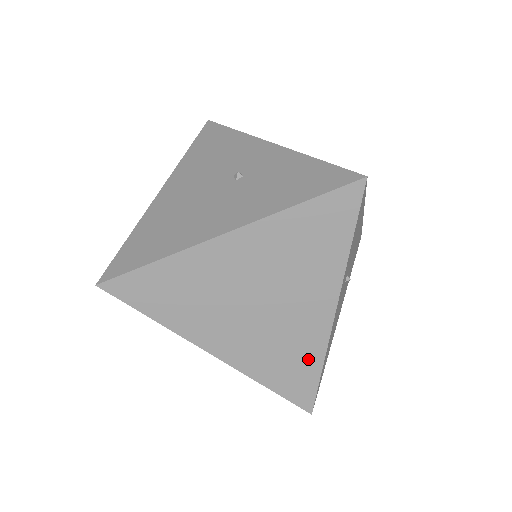
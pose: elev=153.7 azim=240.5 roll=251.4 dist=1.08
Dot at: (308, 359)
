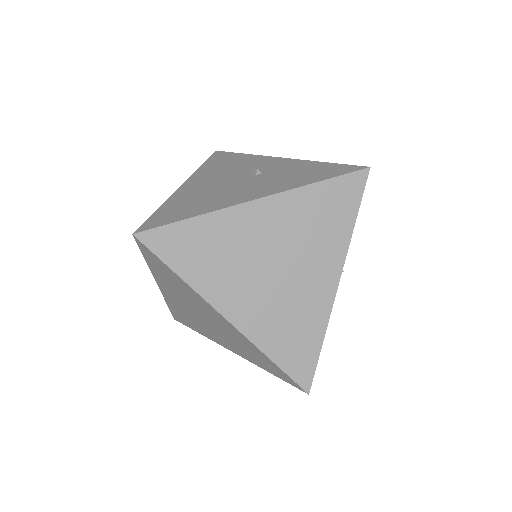
Dot at: (311, 331)
